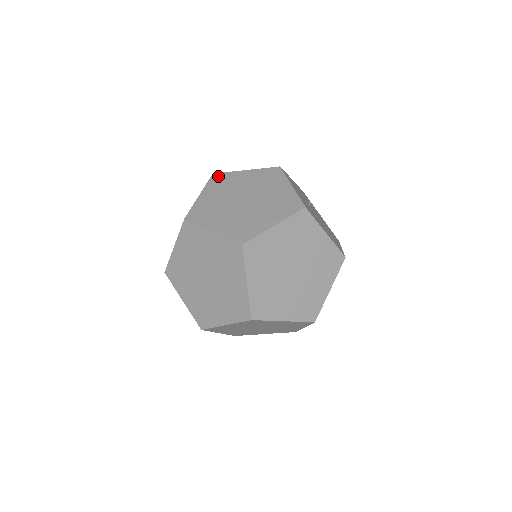
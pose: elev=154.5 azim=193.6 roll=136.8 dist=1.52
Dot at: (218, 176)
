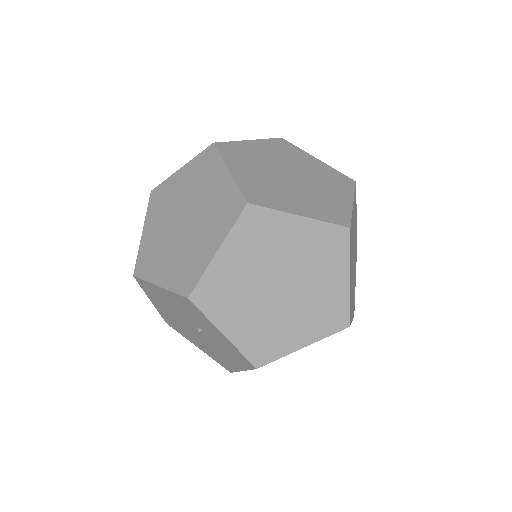
Dot at: occluded
